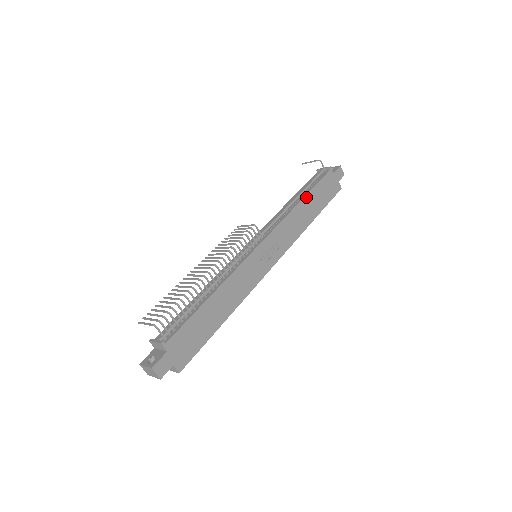
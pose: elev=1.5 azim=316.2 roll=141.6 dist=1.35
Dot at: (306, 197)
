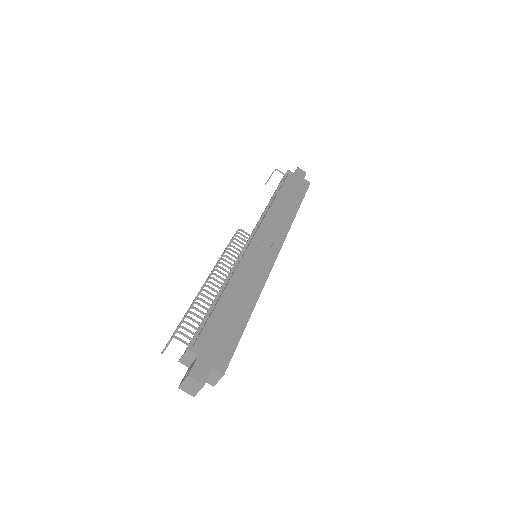
Dot at: (278, 196)
